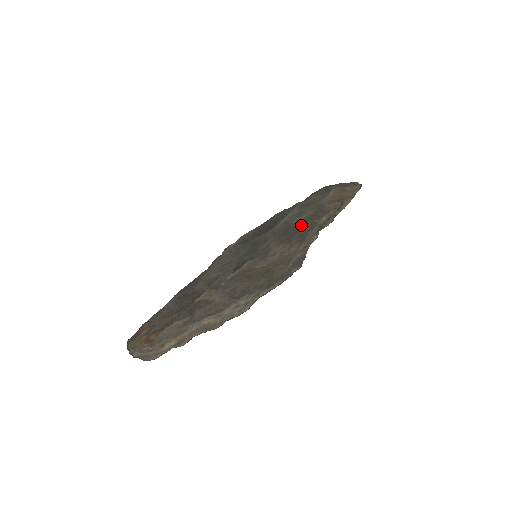
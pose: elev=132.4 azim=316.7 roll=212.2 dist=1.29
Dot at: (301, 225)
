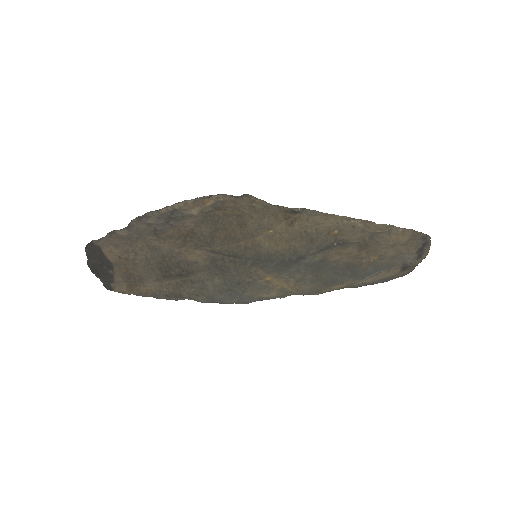
Dot at: occluded
